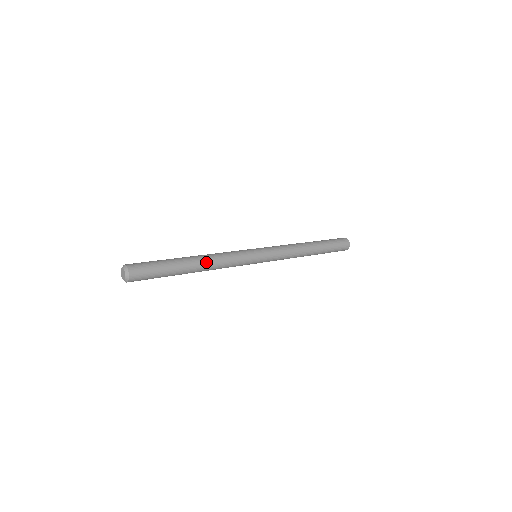
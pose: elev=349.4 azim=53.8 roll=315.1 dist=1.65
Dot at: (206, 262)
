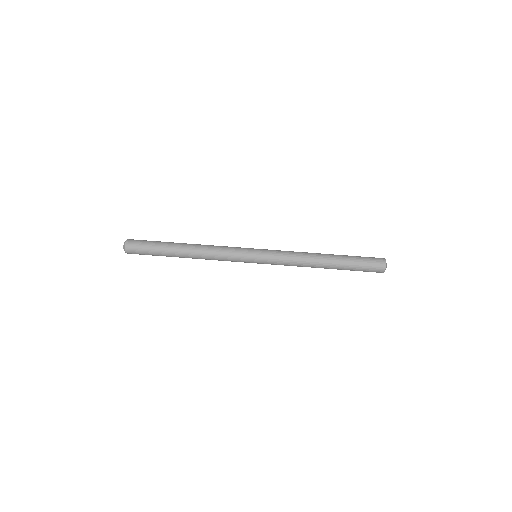
Dot at: occluded
